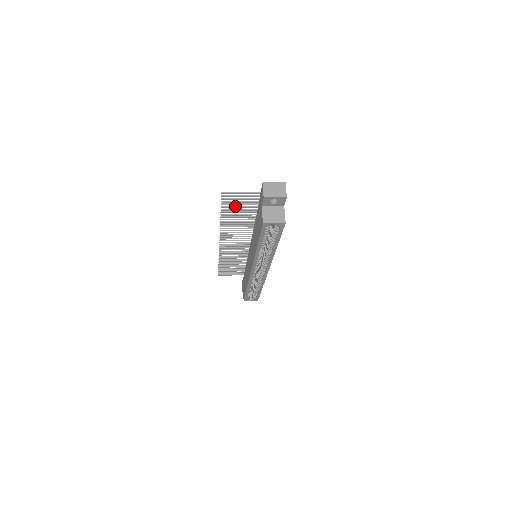
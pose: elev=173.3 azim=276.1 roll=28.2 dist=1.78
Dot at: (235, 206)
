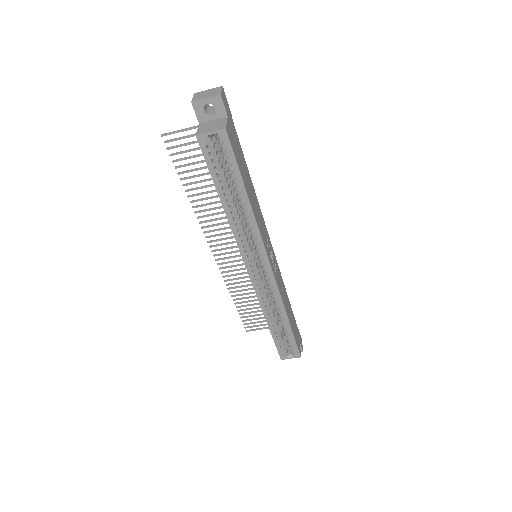
Dot at: (192, 163)
